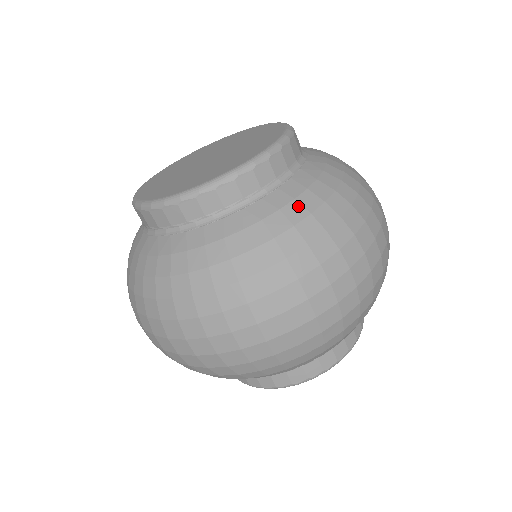
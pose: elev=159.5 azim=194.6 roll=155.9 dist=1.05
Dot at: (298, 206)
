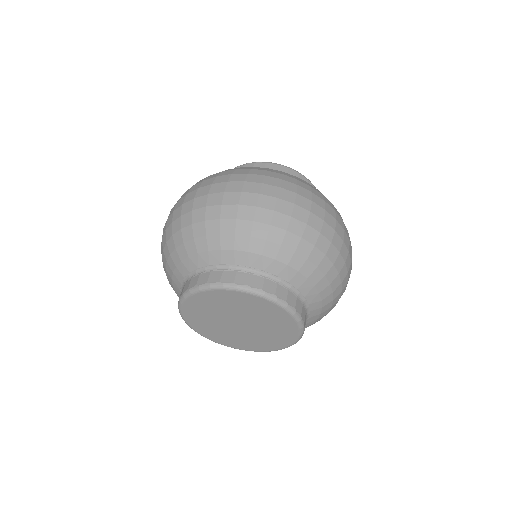
Dot at: occluded
